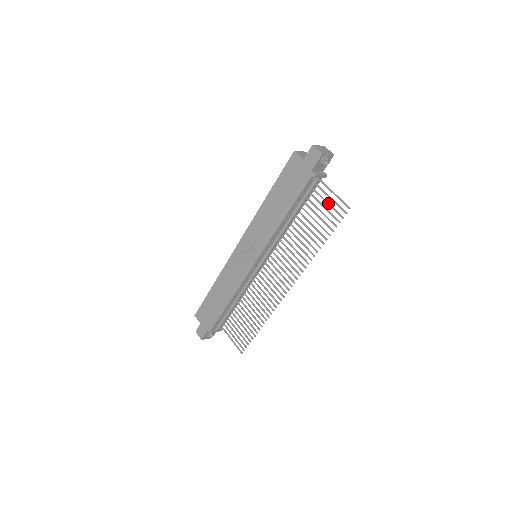
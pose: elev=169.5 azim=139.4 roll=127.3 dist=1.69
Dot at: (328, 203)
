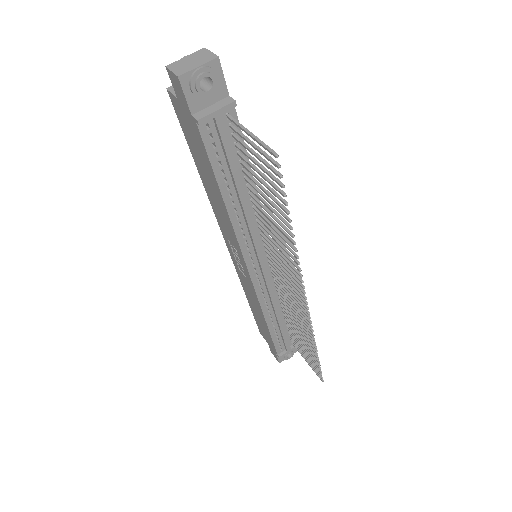
Dot at: (255, 155)
